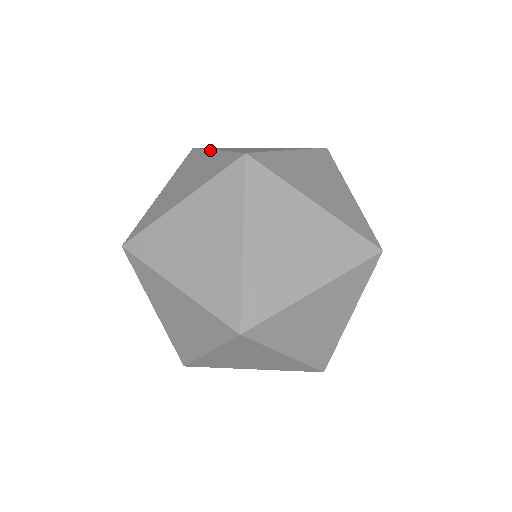
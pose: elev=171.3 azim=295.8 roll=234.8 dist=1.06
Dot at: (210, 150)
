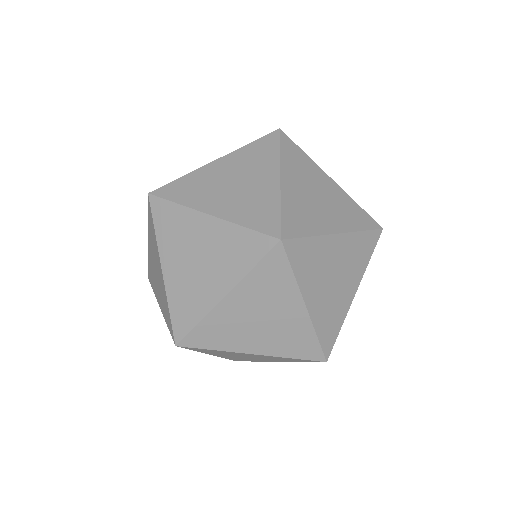
Dot at: occluded
